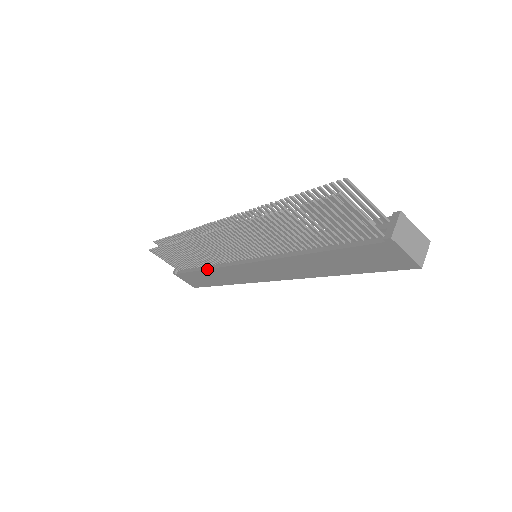
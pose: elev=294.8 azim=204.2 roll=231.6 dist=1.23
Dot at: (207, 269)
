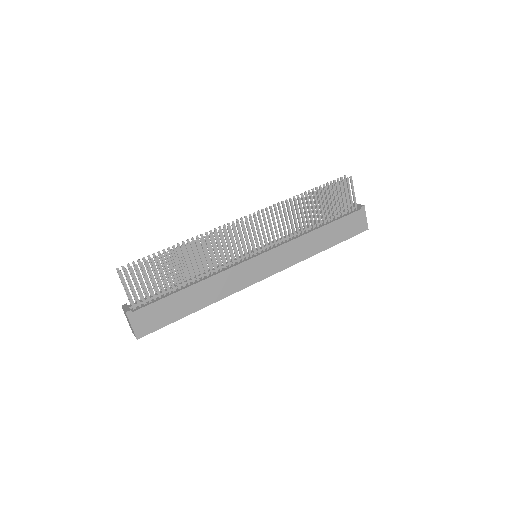
Dot at: (199, 282)
